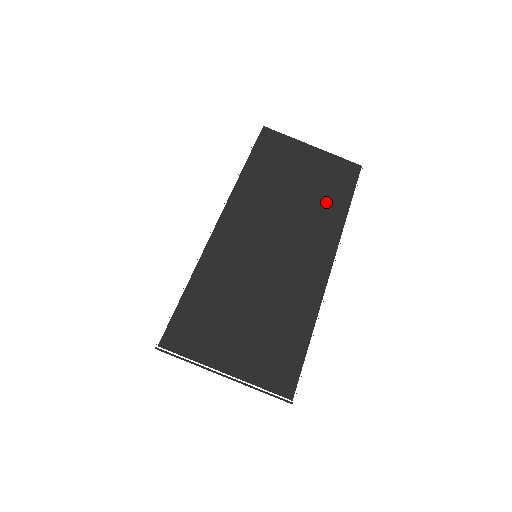
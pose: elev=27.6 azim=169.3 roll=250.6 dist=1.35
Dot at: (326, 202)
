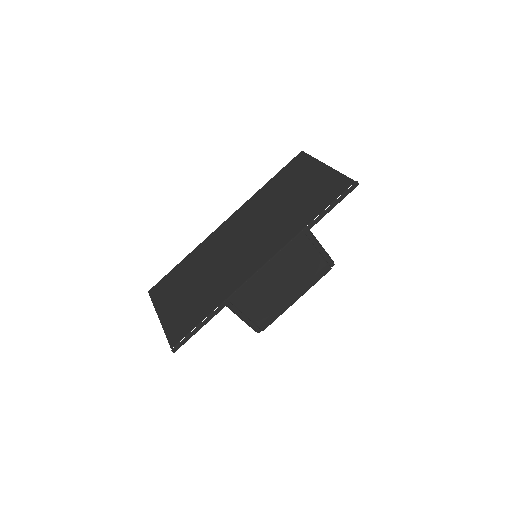
Dot at: (298, 214)
